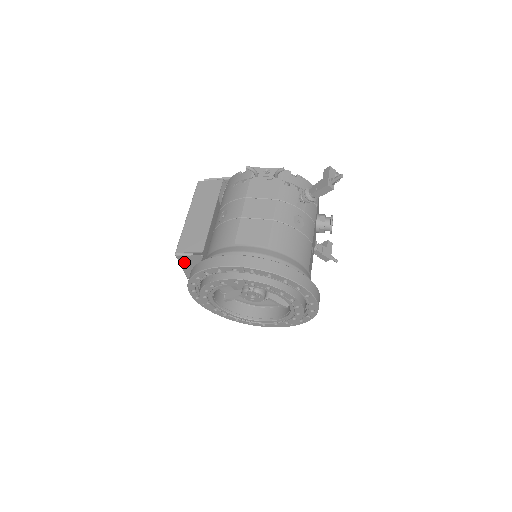
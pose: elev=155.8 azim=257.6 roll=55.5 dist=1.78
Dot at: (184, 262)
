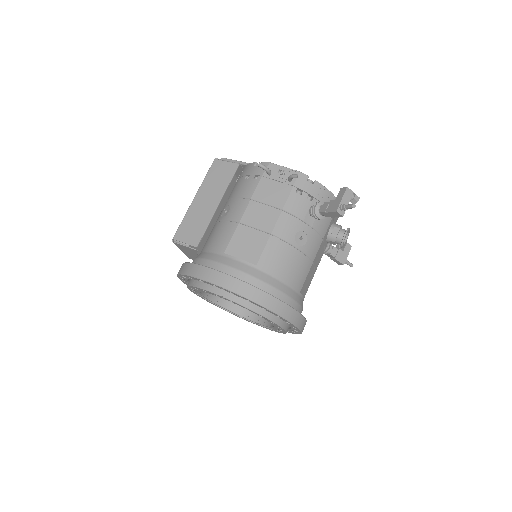
Dot at: (182, 248)
